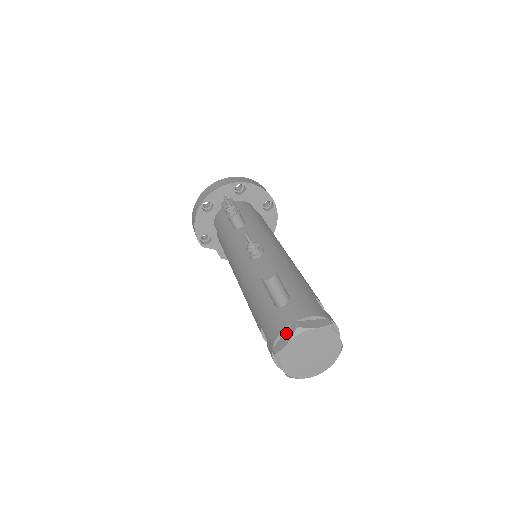
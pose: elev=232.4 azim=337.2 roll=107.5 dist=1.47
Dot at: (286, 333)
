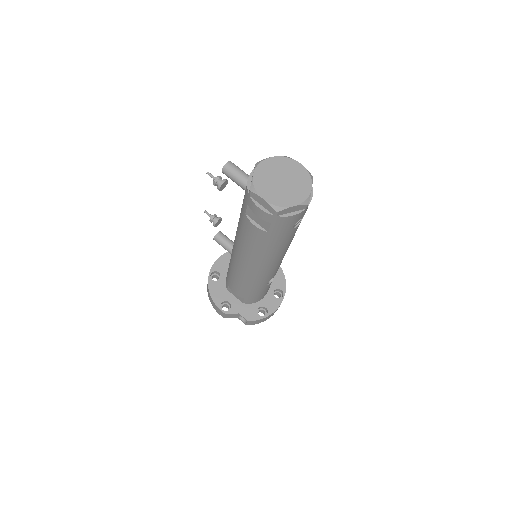
Dot at: (252, 176)
